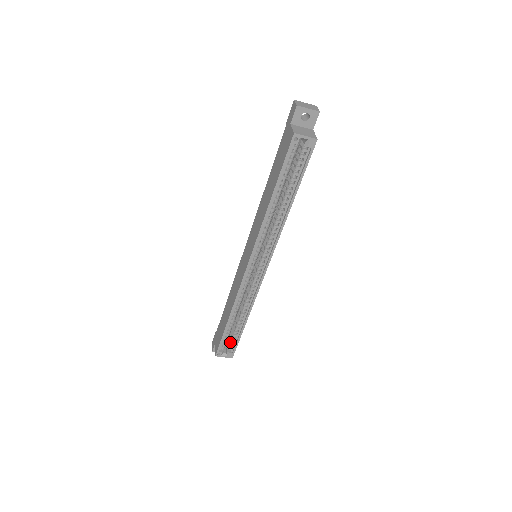
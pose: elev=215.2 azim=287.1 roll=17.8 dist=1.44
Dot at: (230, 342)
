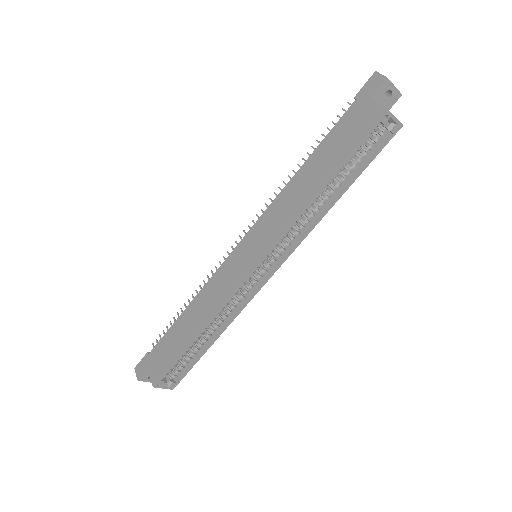
Dot at: (178, 368)
